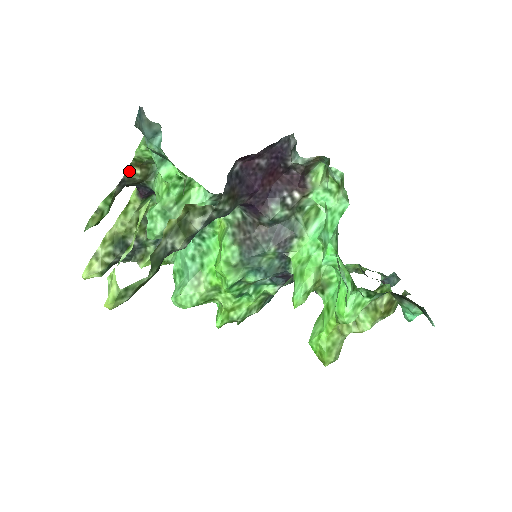
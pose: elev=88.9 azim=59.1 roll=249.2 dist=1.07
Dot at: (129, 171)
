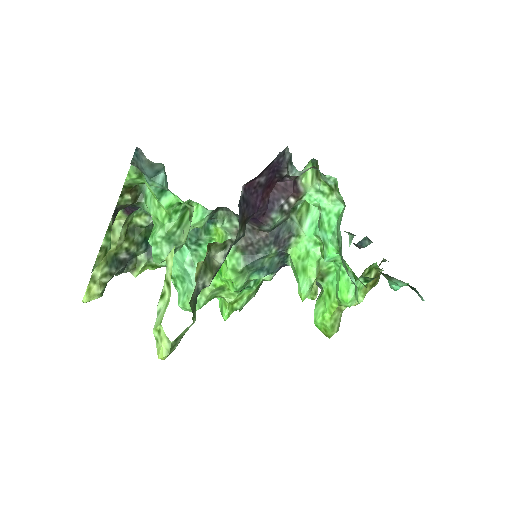
Dot at: (120, 199)
